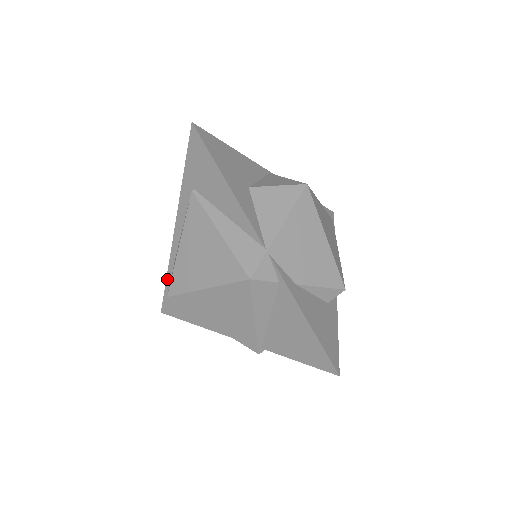
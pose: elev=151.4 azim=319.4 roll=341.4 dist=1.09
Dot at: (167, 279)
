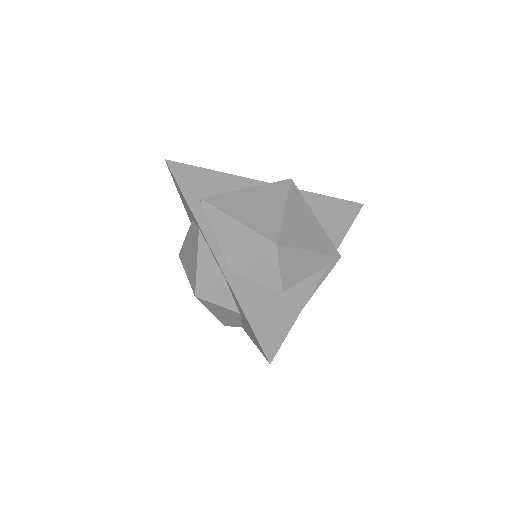
Dot at: (243, 309)
